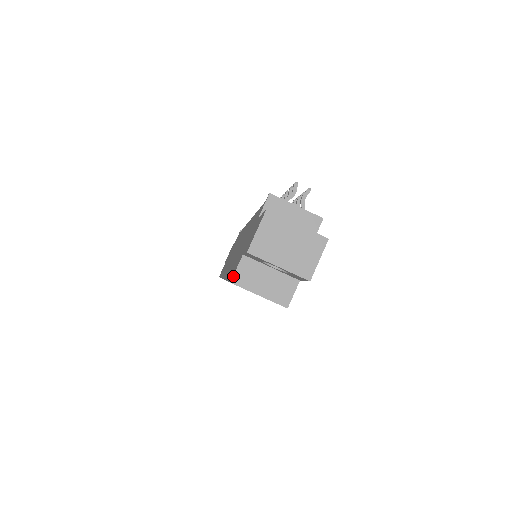
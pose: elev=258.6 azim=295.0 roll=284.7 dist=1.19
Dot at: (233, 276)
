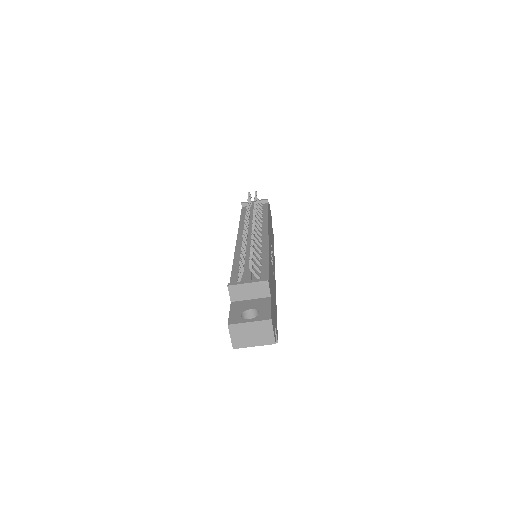
Dot at: occluded
